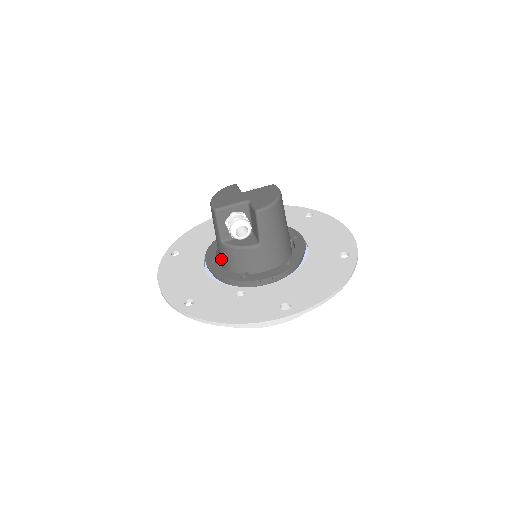
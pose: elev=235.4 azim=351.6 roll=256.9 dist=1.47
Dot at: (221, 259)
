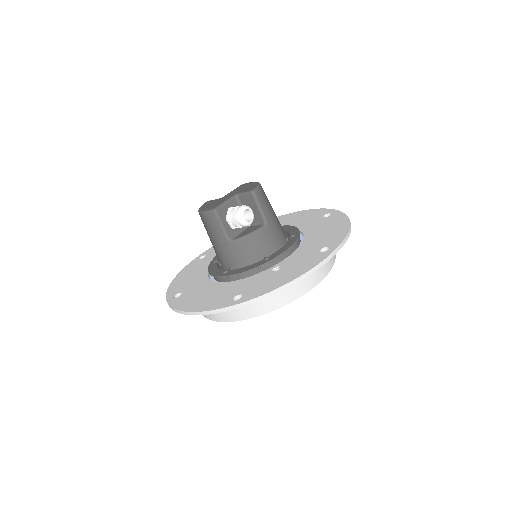
Dot at: (233, 264)
